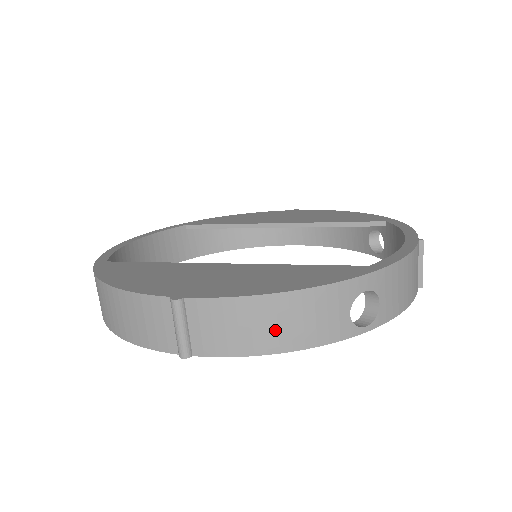
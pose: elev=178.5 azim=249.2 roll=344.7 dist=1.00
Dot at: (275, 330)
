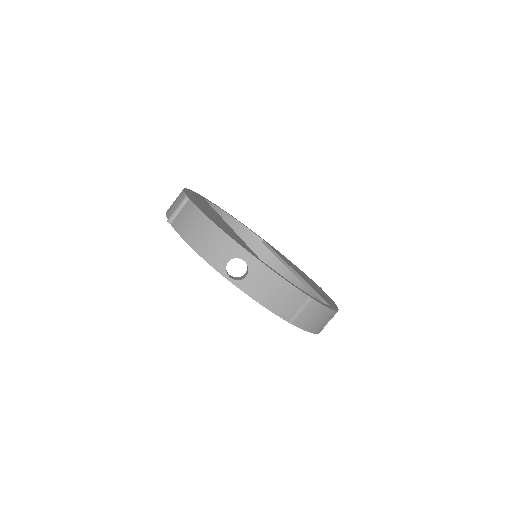
Dot at: (198, 236)
